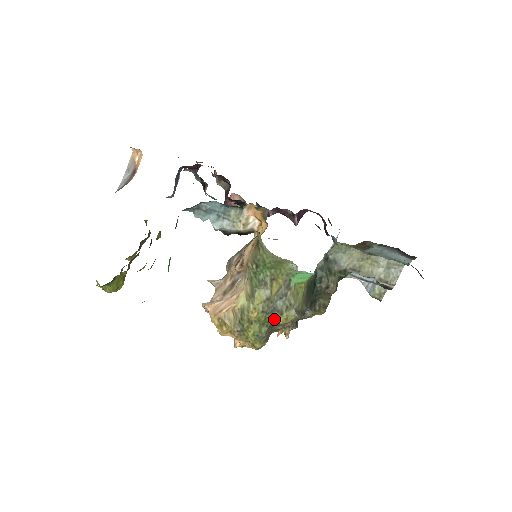
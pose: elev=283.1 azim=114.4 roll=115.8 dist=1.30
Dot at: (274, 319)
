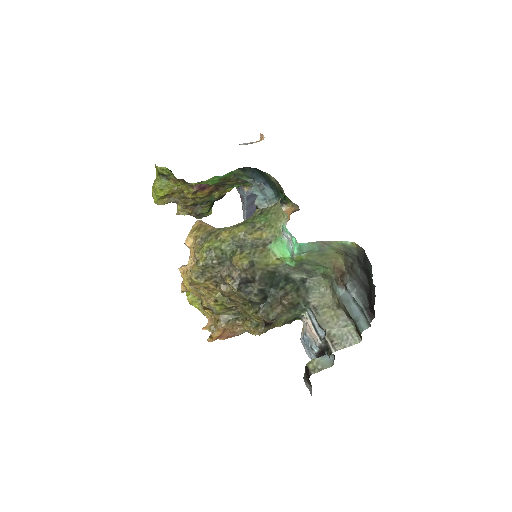
Dot at: (232, 254)
